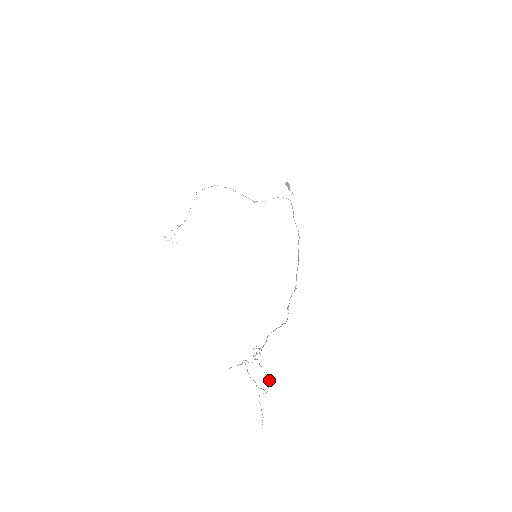
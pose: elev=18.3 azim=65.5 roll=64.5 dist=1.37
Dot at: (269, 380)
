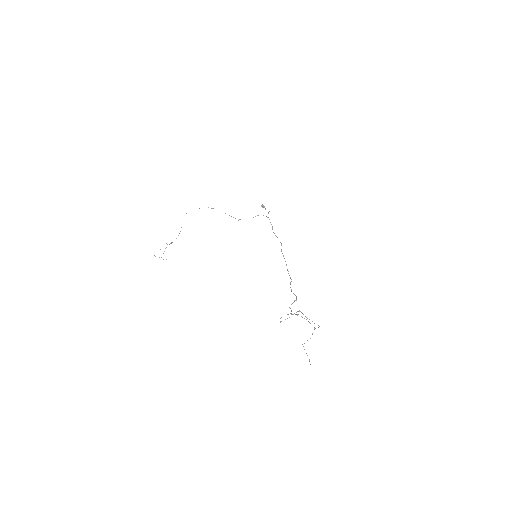
Dot at: occluded
